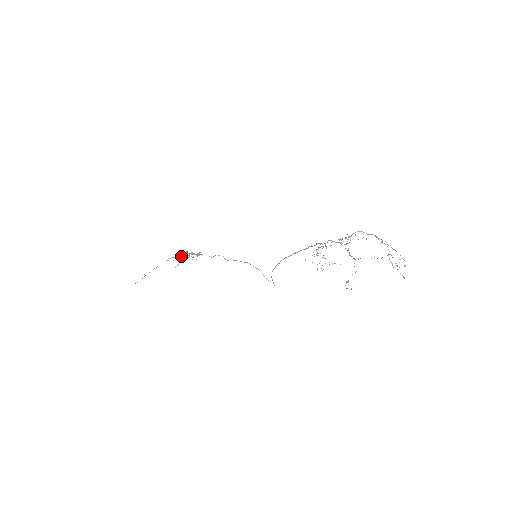
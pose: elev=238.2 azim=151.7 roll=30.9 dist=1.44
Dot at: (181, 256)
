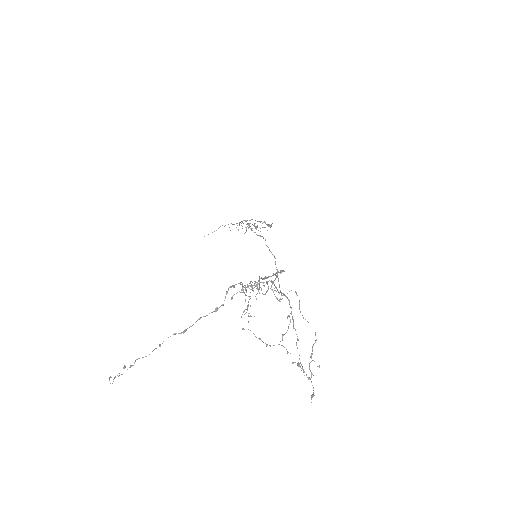
Dot at: occluded
